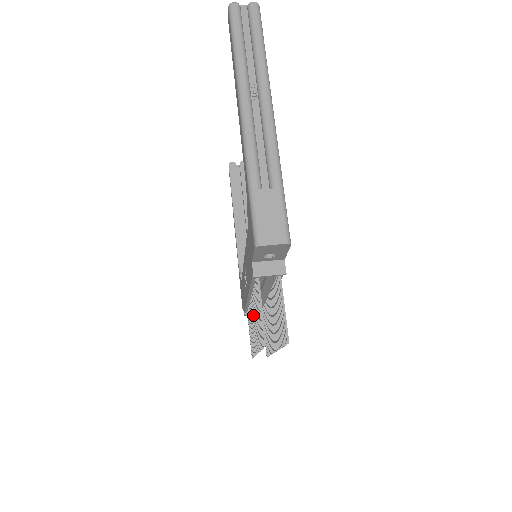
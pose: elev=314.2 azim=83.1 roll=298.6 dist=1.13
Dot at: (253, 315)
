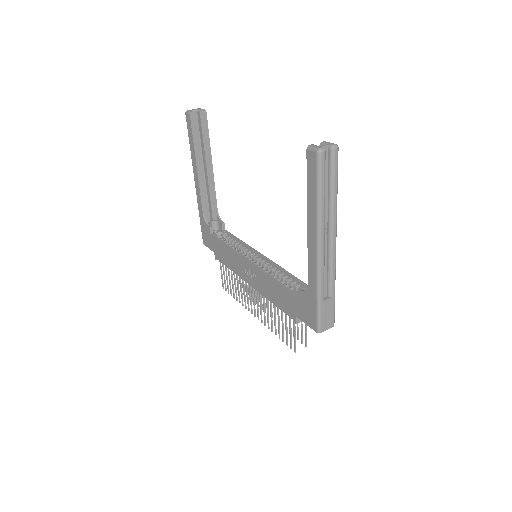
Dot at: (257, 299)
